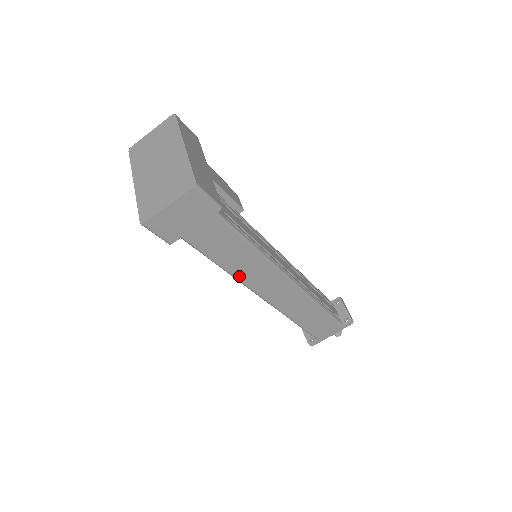
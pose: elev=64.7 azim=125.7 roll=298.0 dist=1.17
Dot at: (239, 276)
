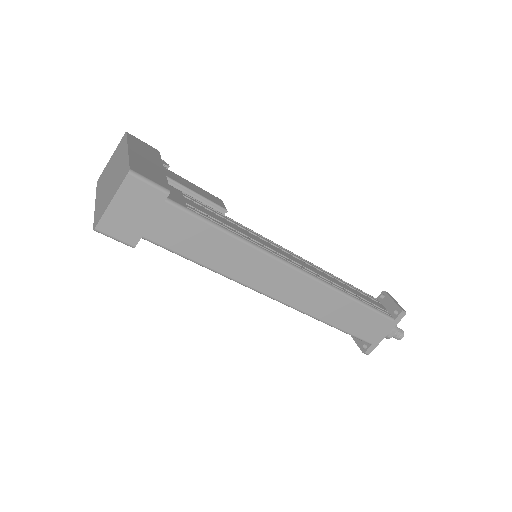
Dot at: (233, 275)
